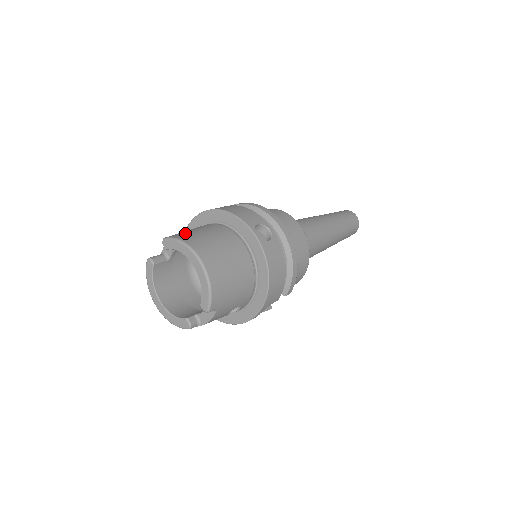
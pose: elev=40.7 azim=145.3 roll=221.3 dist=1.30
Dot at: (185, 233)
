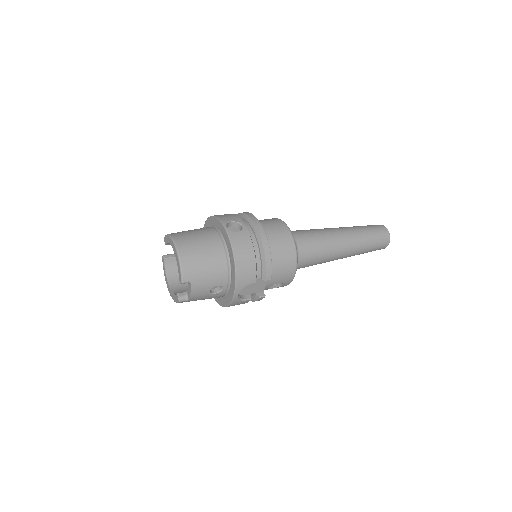
Dot at: occluded
